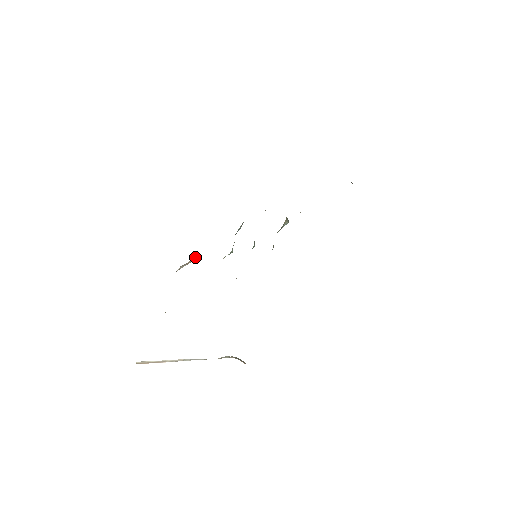
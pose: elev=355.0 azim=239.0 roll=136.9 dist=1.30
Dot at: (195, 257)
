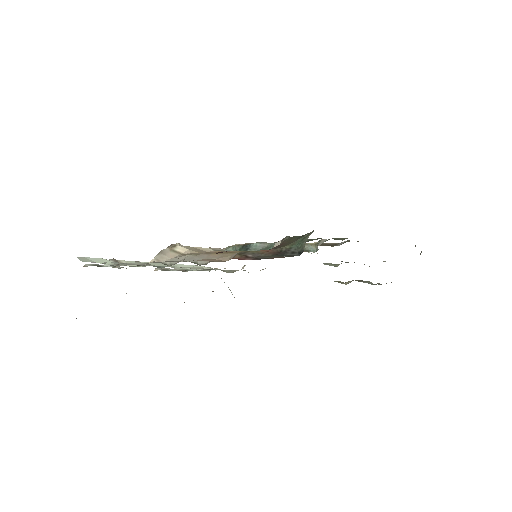
Dot at: (183, 248)
